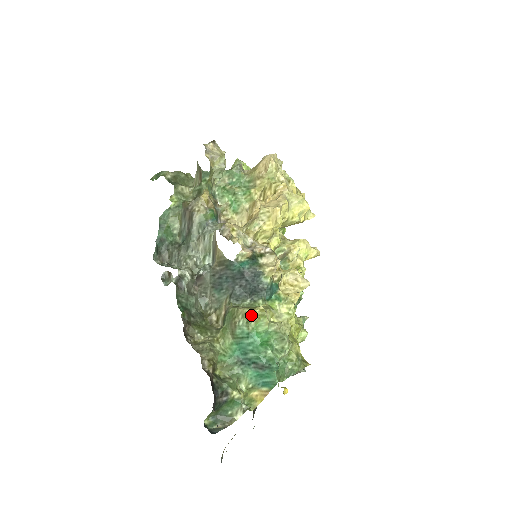
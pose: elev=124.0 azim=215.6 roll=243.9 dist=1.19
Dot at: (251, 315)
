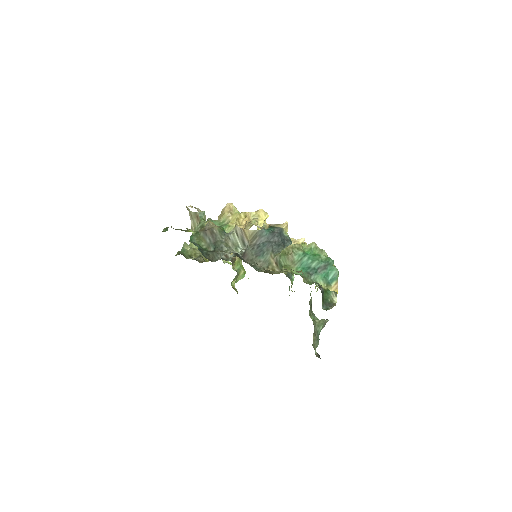
Dot at: (297, 244)
